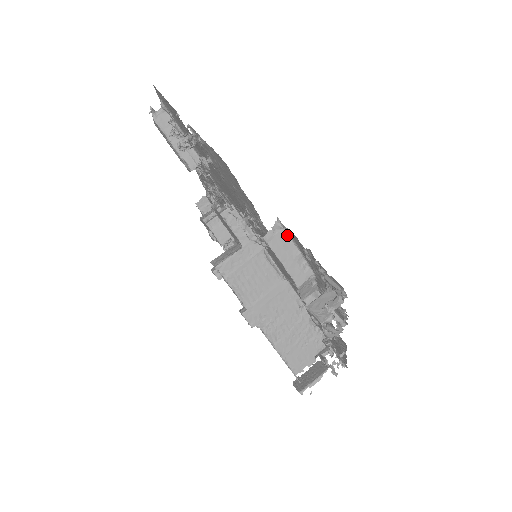
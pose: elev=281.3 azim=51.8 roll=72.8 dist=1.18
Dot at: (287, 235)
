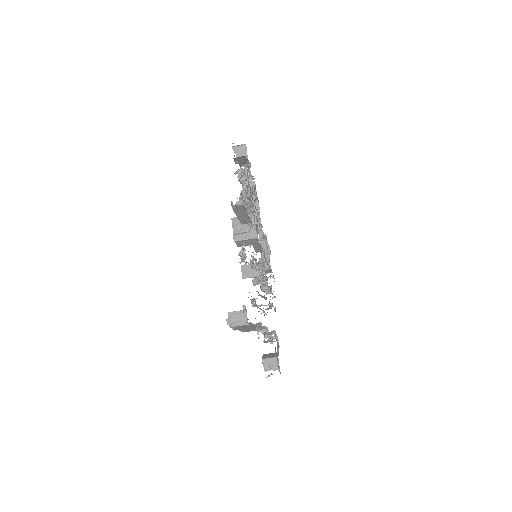
Dot at: (272, 340)
